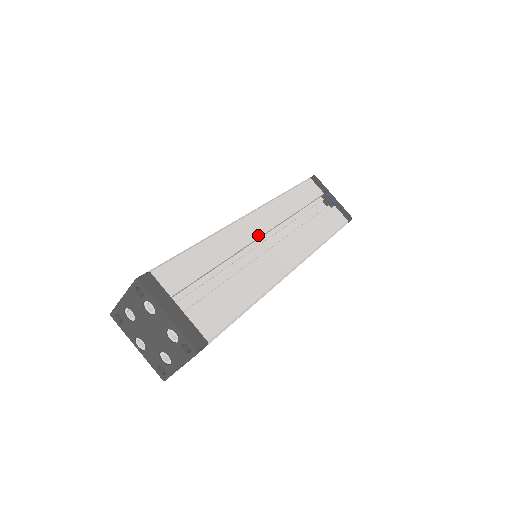
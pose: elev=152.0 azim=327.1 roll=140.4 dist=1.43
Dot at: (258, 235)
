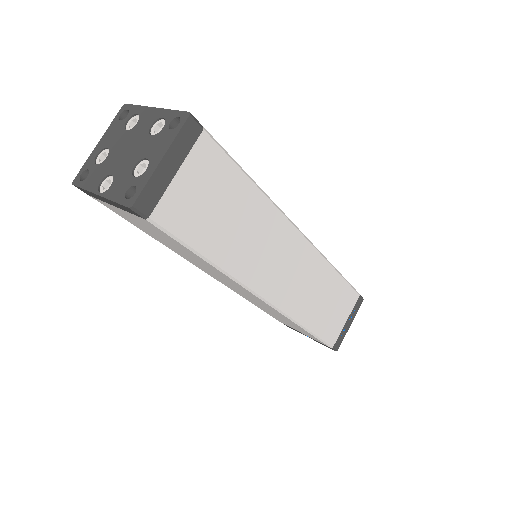
Dot at: occluded
